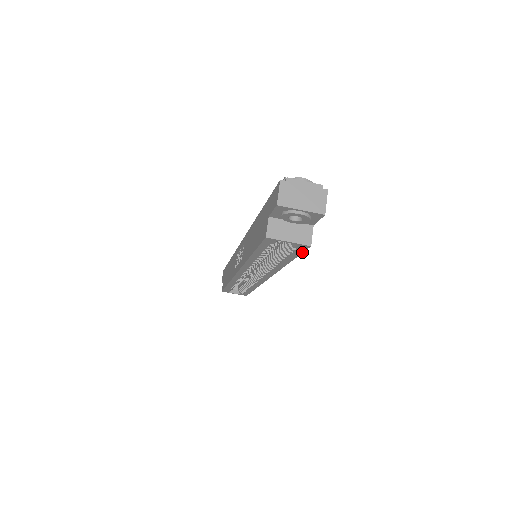
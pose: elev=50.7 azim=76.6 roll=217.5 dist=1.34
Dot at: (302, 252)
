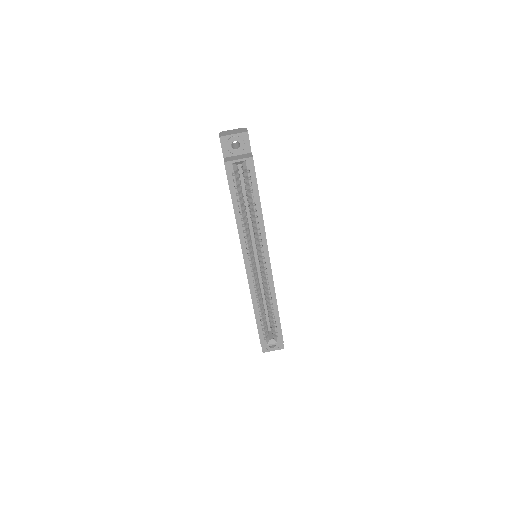
Dot at: (255, 174)
